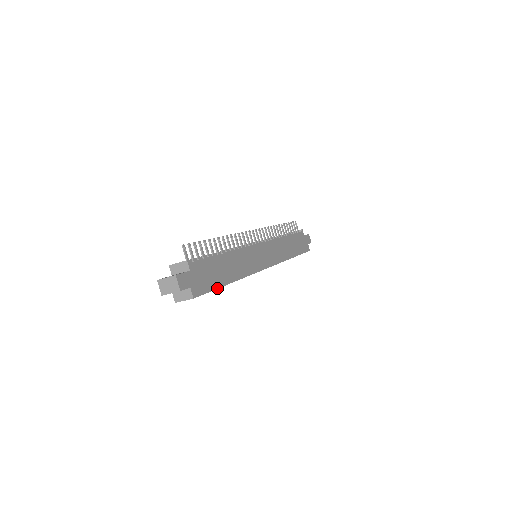
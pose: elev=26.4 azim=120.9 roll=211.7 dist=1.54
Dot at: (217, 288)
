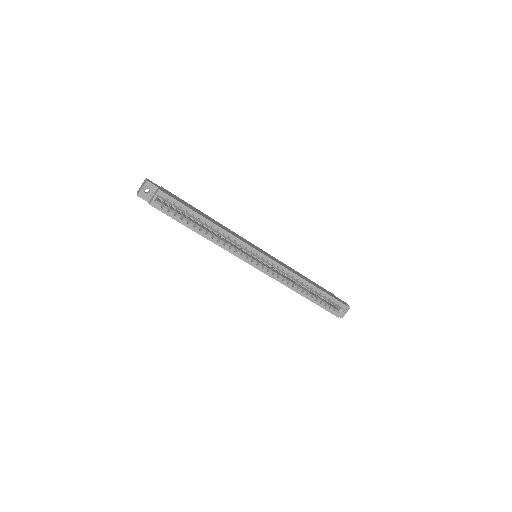
Dot at: (189, 208)
